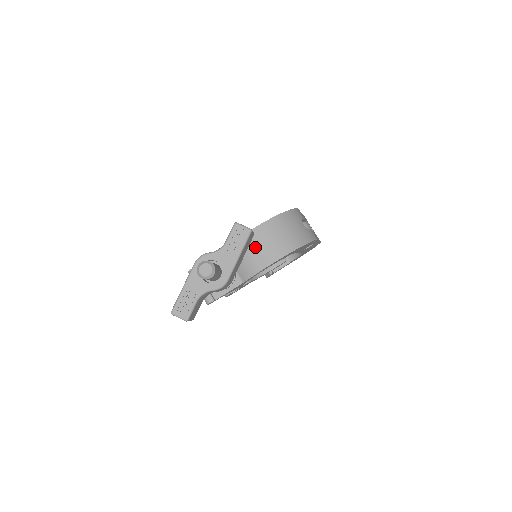
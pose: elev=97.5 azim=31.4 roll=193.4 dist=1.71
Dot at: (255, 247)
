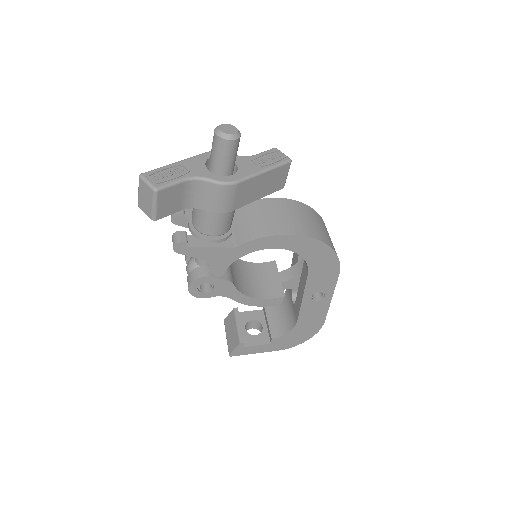
Dot at: (273, 213)
